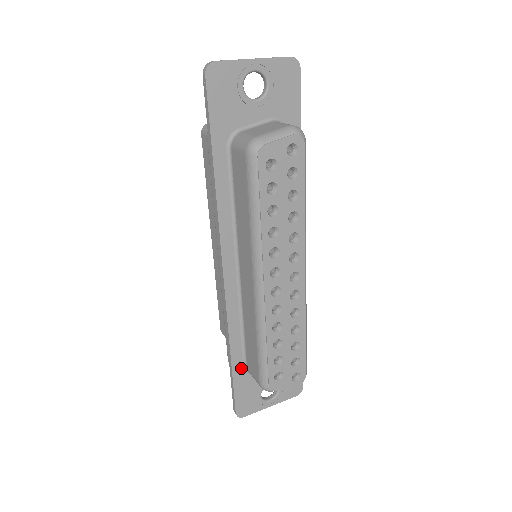
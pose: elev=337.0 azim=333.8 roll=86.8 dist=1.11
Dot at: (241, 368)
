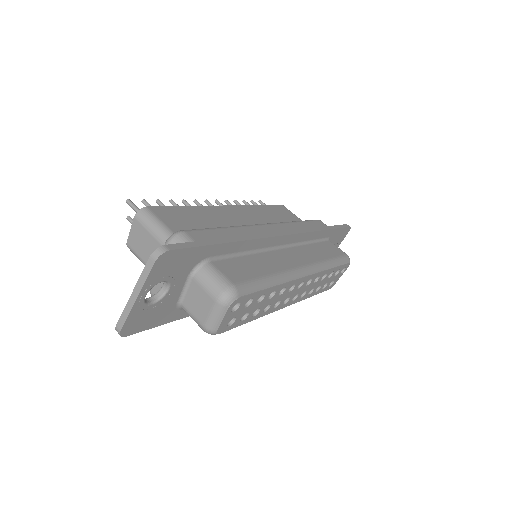
Dot at: occluded
